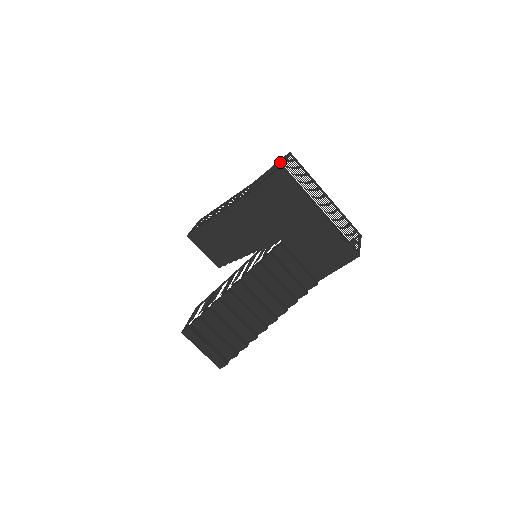
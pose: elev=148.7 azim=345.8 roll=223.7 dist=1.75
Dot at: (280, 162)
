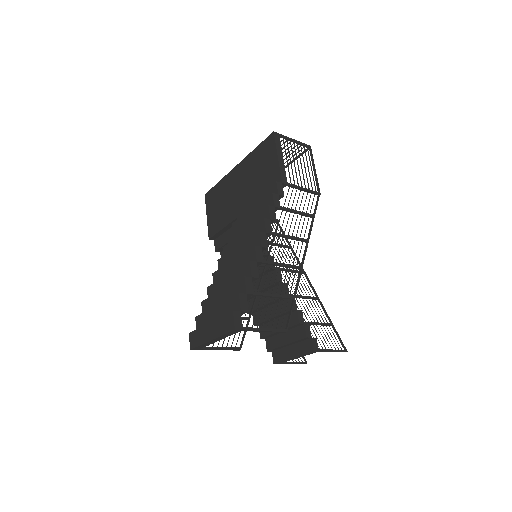
Dot at: occluded
